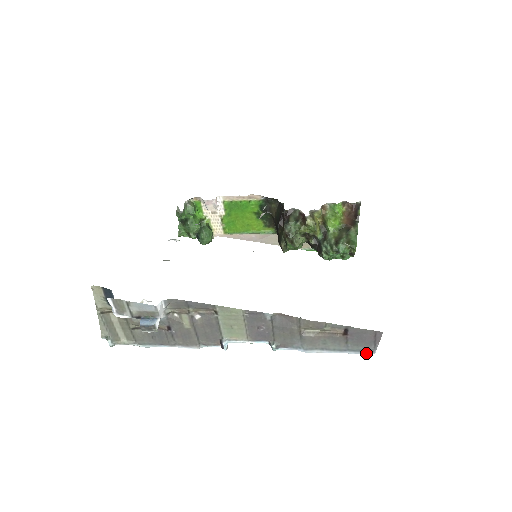
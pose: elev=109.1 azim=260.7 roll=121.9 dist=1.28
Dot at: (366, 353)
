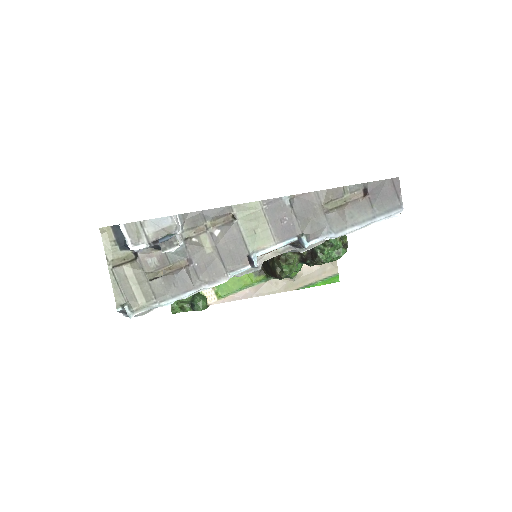
Dot at: (395, 212)
